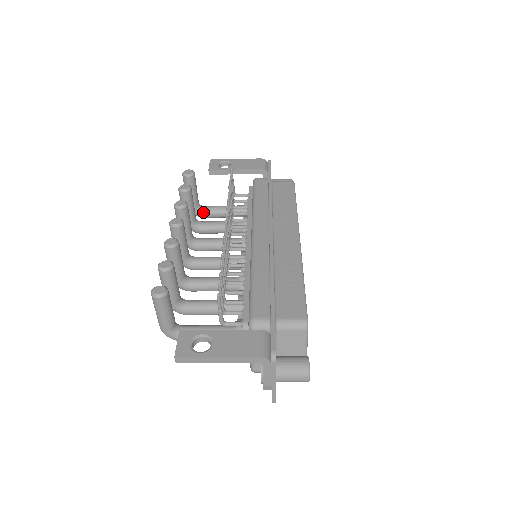
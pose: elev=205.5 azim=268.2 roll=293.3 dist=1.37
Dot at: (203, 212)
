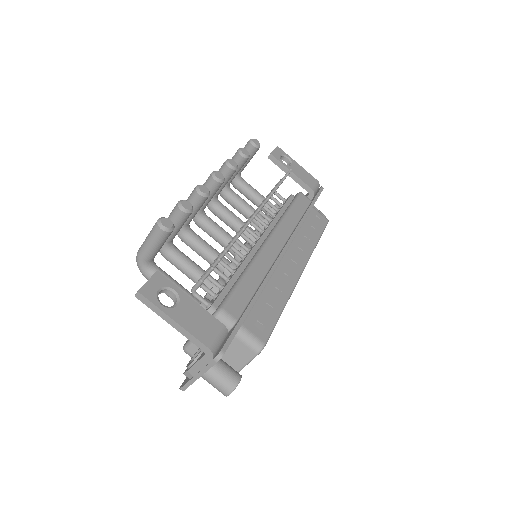
Dot at: (238, 183)
